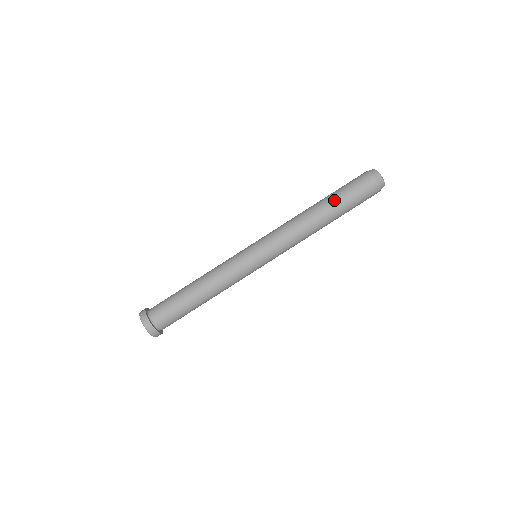
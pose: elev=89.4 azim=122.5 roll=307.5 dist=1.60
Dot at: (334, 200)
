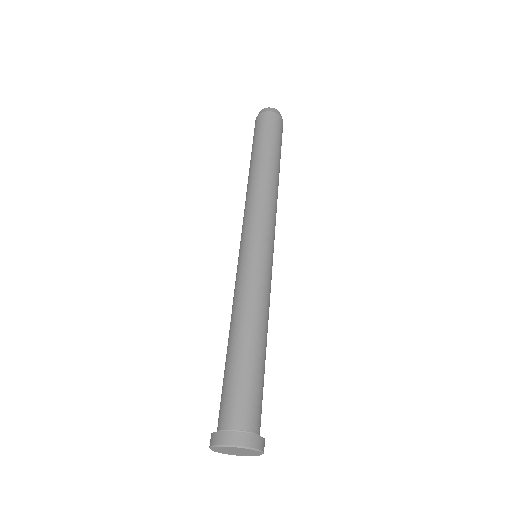
Dot at: (252, 154)
